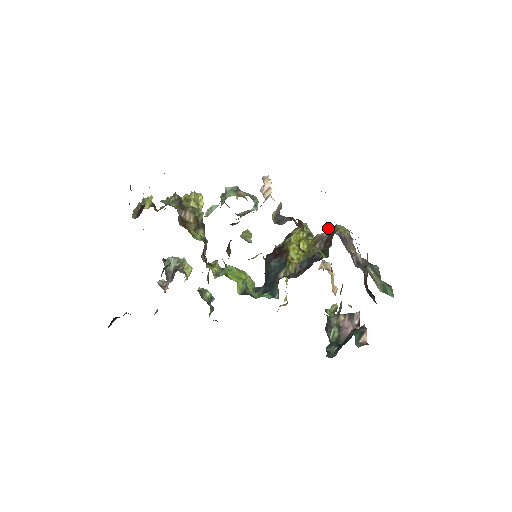
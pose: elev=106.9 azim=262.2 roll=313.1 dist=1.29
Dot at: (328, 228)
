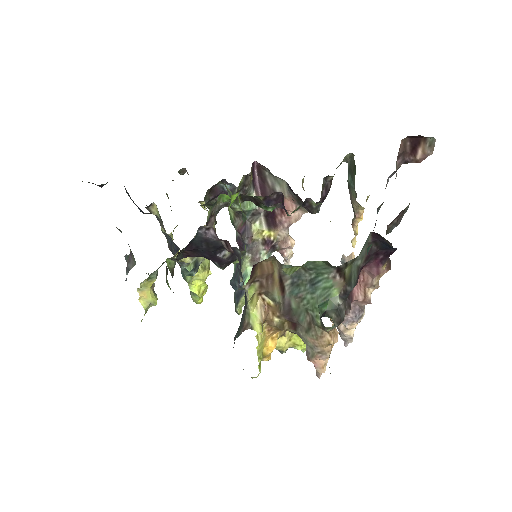
Dot at: occluded
